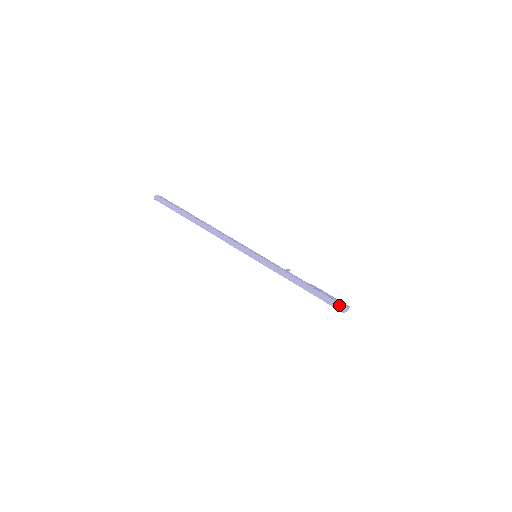
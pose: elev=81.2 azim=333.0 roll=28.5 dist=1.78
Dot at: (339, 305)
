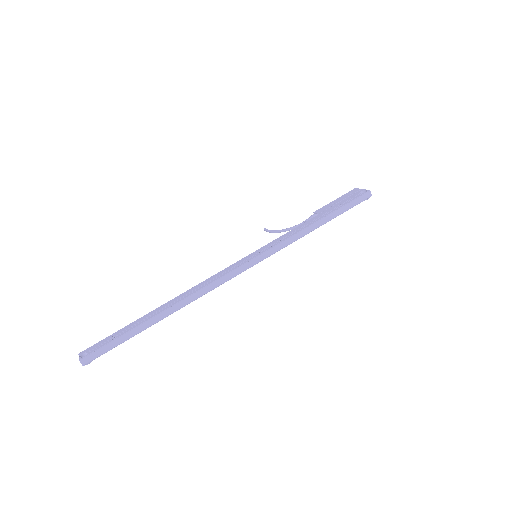
Dot at: (365, 196)
